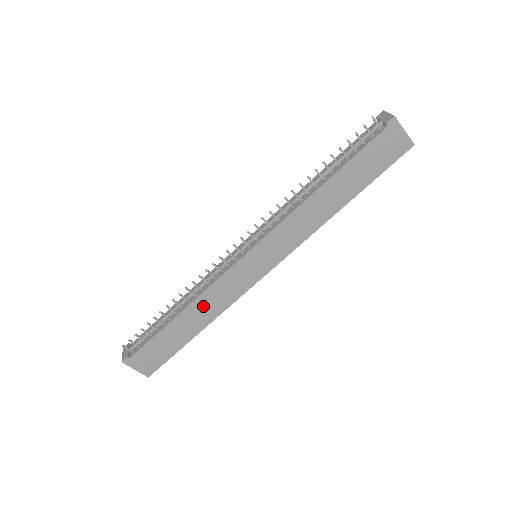
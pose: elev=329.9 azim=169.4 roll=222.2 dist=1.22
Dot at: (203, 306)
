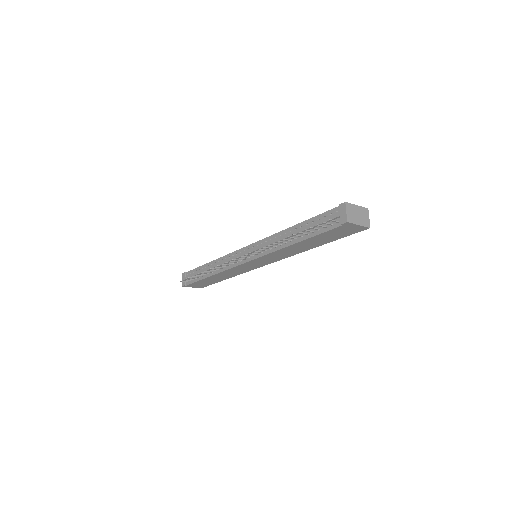
Dot at: (225, 274)
